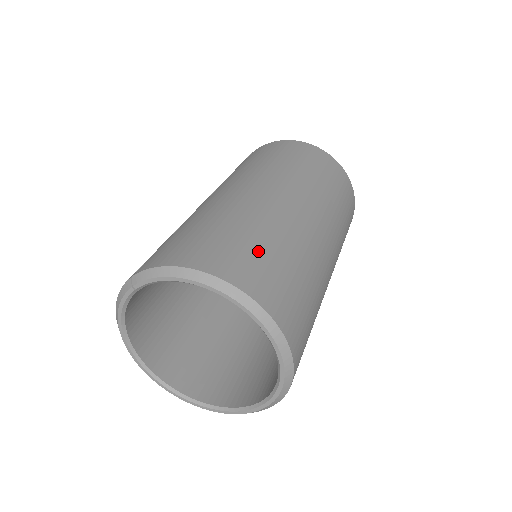
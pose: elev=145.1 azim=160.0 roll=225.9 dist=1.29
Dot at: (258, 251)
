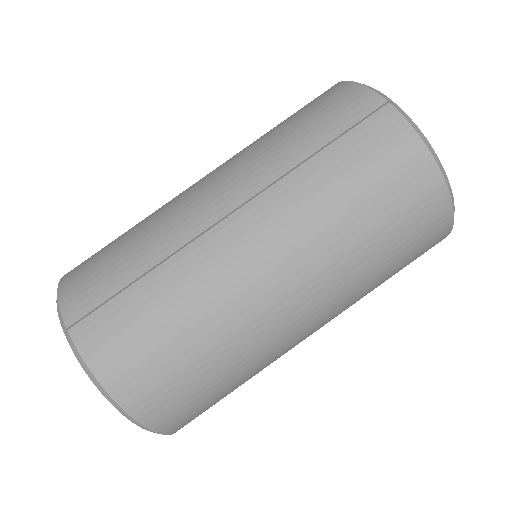
Dot at: (200, 389)
